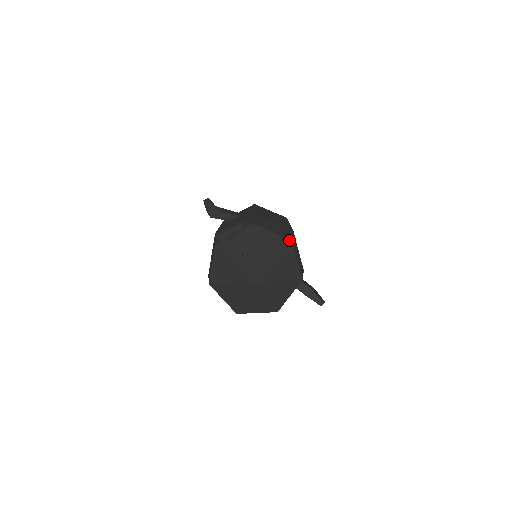
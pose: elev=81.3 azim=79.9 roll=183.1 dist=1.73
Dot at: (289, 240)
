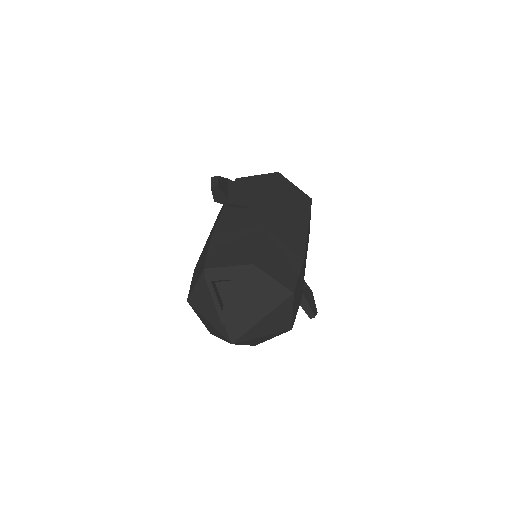
Dot at: (290, 293)
